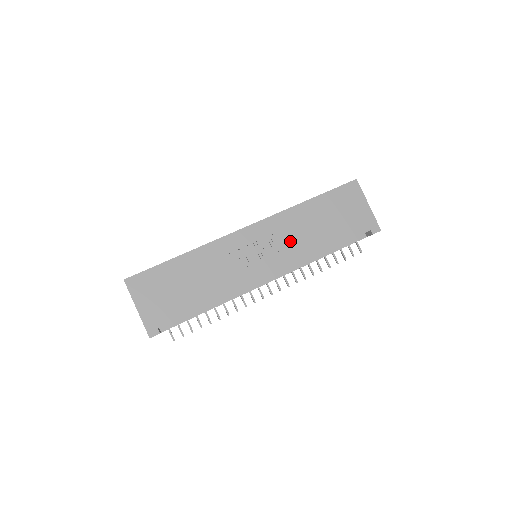
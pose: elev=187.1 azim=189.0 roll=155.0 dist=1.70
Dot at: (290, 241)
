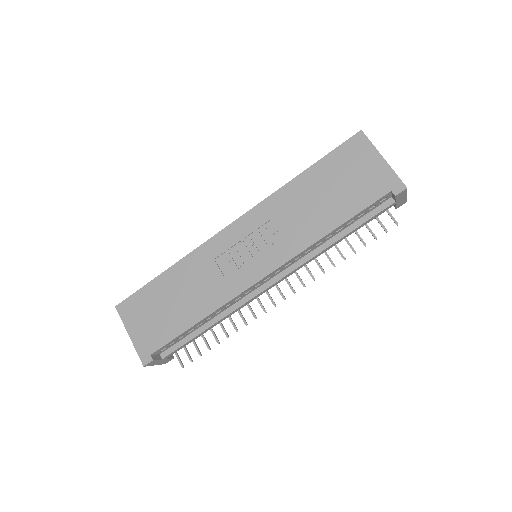
Dot at: (284, 229)
